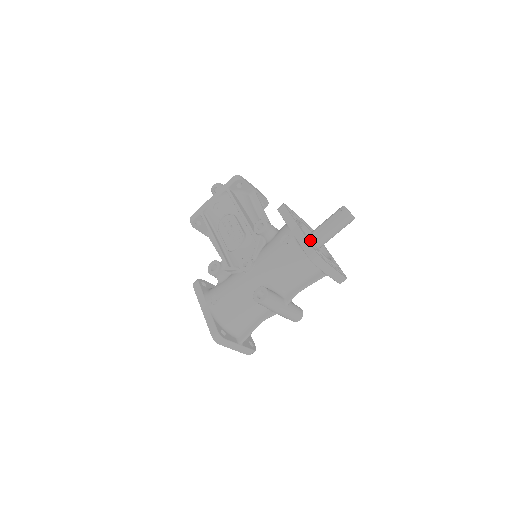
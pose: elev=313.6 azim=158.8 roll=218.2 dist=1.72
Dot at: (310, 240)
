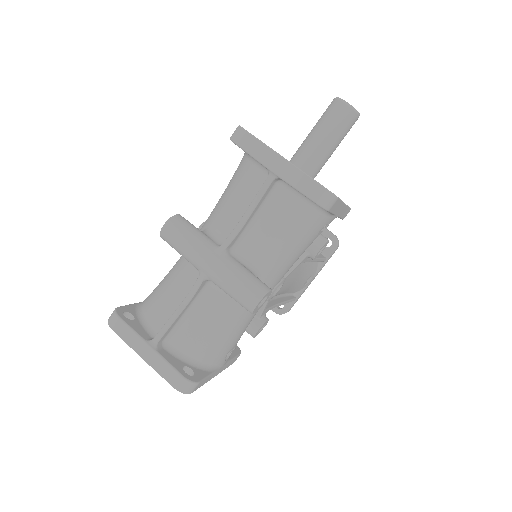
Dot at: occluded
